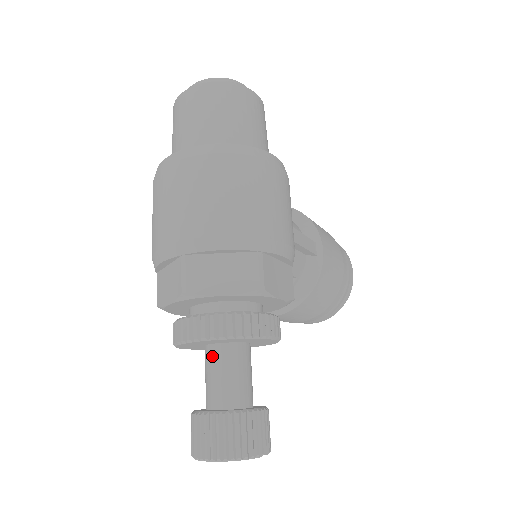
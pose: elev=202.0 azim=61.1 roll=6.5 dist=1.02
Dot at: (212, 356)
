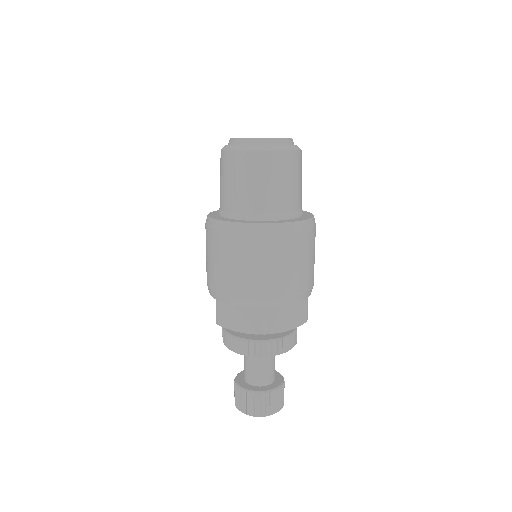
Dot at: occluded
